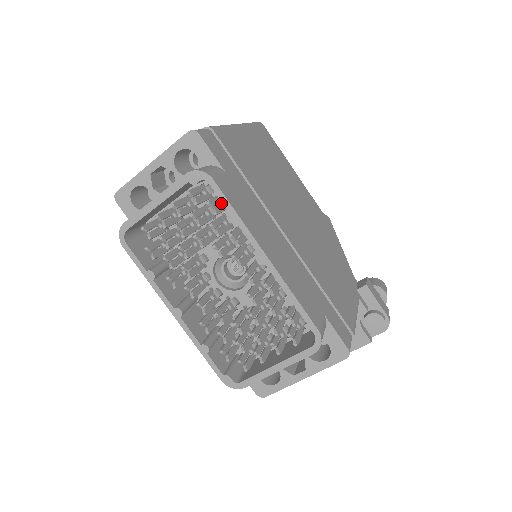
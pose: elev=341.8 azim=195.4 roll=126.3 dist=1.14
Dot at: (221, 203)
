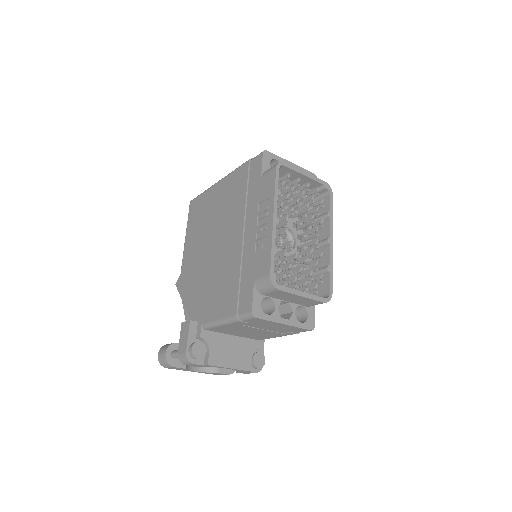
Dot at: occluded
